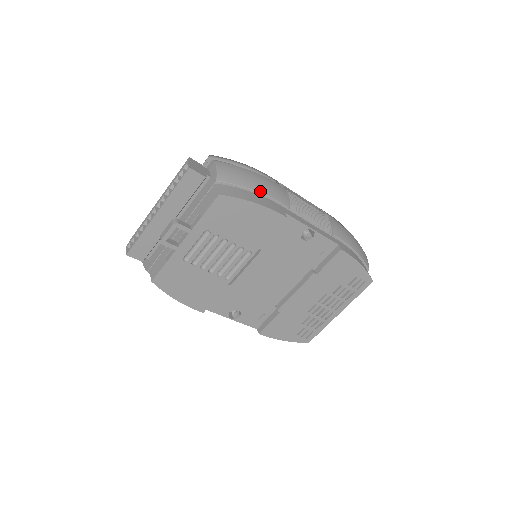
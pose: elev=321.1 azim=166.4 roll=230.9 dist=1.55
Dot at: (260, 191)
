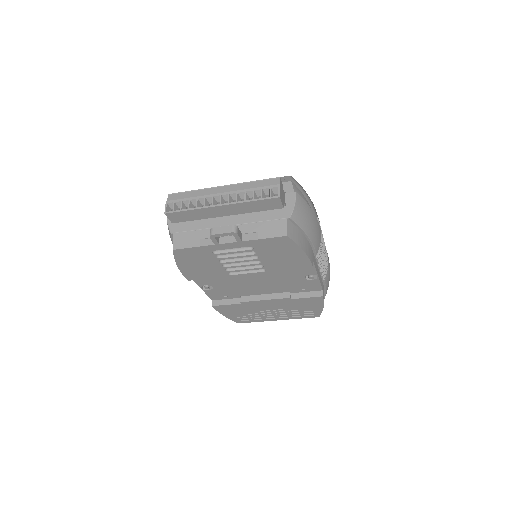
Dot at: (310, 237)
